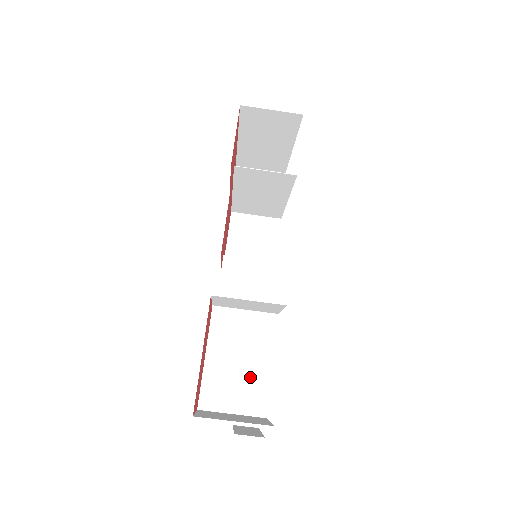
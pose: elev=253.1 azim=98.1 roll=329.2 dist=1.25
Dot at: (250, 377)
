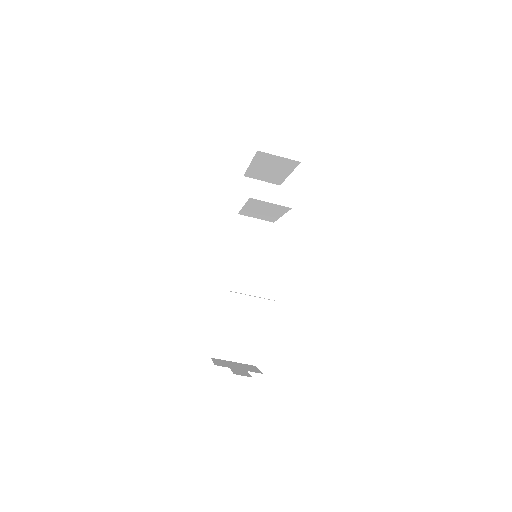
Dot at: (246, 339)
